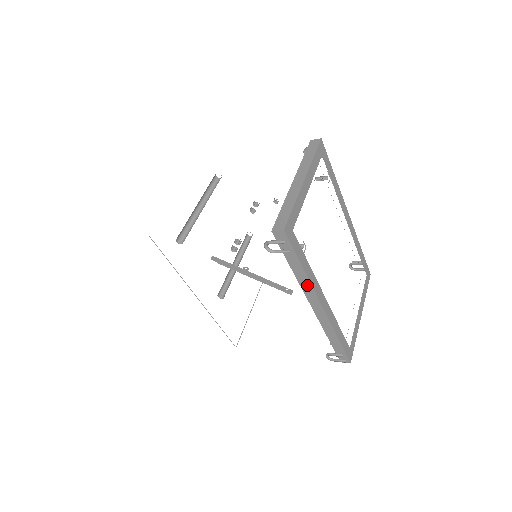
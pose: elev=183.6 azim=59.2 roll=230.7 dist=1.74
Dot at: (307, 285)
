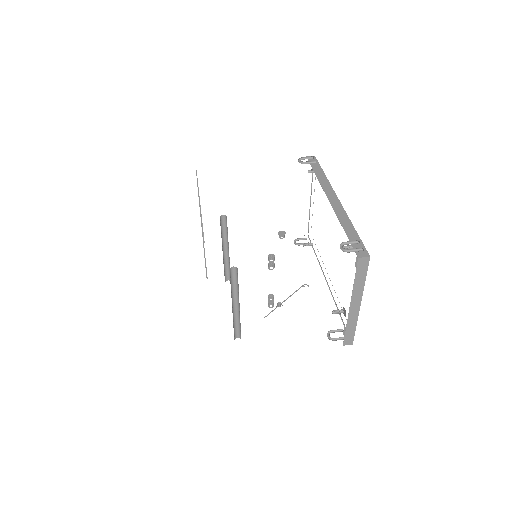
Dot at: occluded
